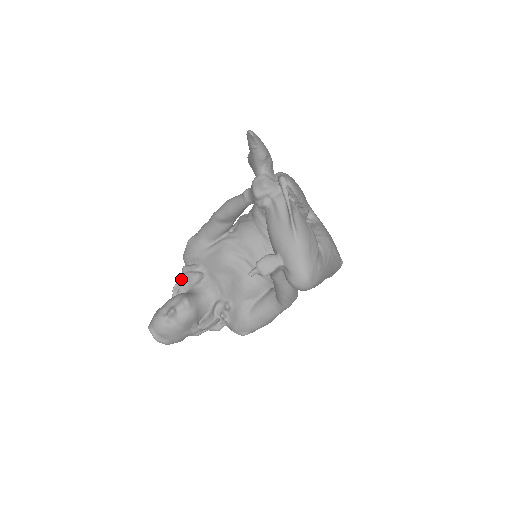
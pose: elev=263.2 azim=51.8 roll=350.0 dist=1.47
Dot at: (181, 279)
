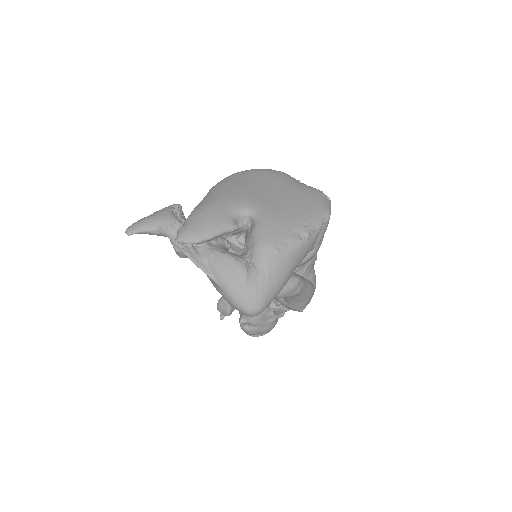
Dot at: occluded
